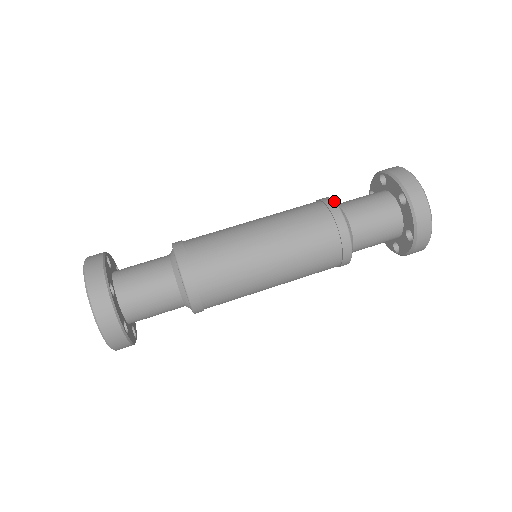
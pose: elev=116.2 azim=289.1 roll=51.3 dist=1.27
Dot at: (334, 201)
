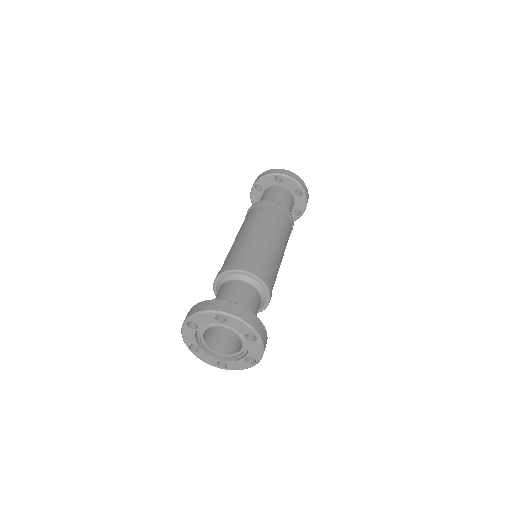
Dot at: (256, 202)
